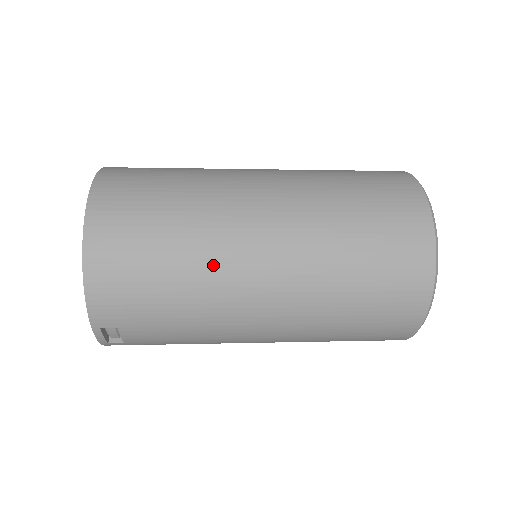
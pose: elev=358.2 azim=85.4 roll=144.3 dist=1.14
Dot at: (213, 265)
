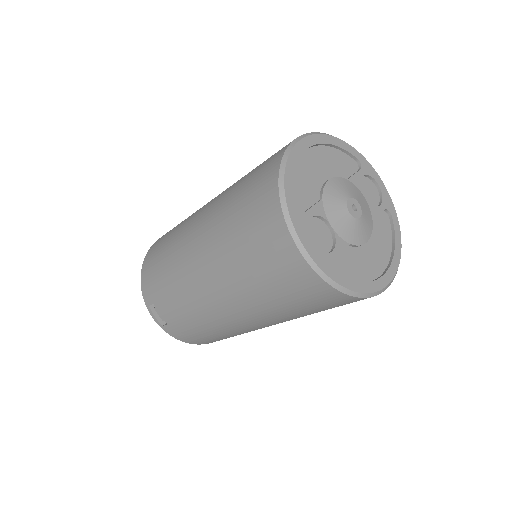
Dot at: (178, 240)
